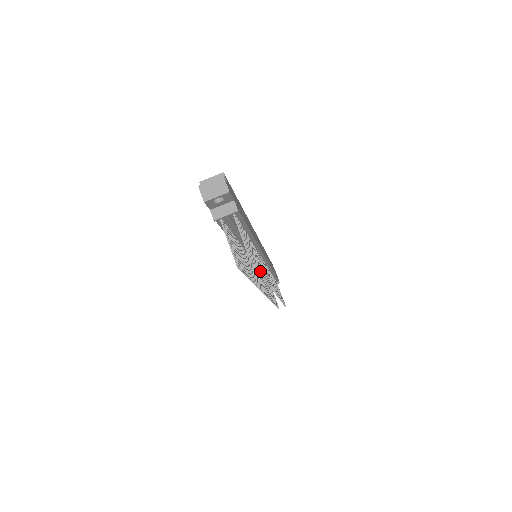
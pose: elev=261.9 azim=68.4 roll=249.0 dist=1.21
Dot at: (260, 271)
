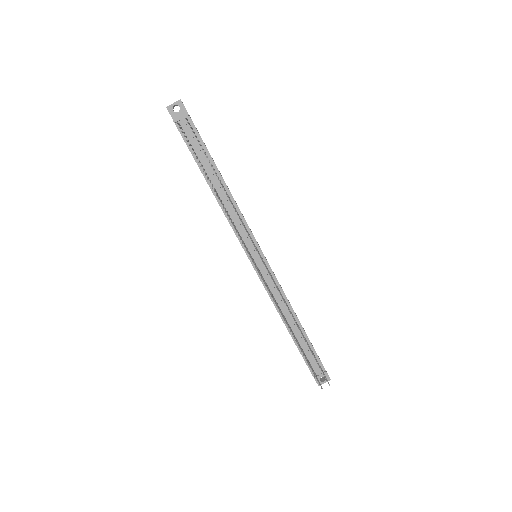
Dot at: (212, 166)
